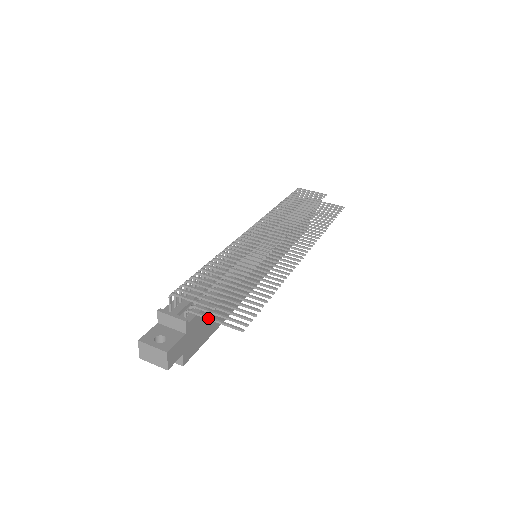
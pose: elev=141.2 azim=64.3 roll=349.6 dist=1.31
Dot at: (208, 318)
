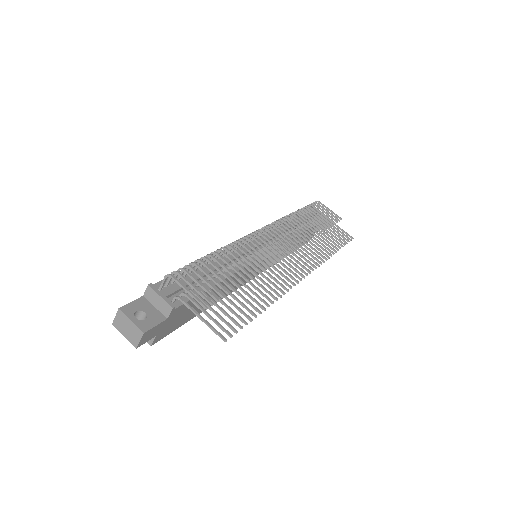
Dot at: (196, 314)
